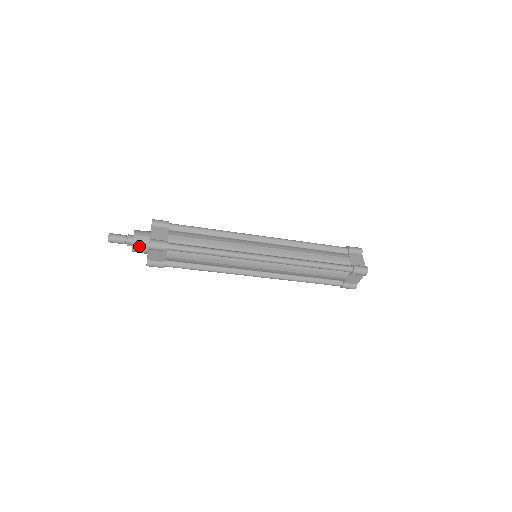
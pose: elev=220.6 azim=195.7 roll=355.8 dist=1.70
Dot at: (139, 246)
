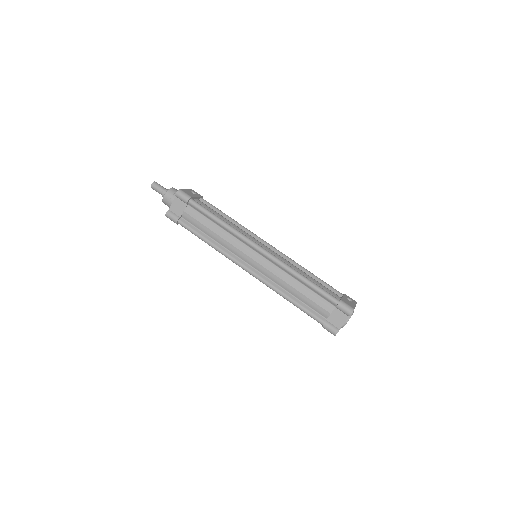
Dot at: (167, 205)
